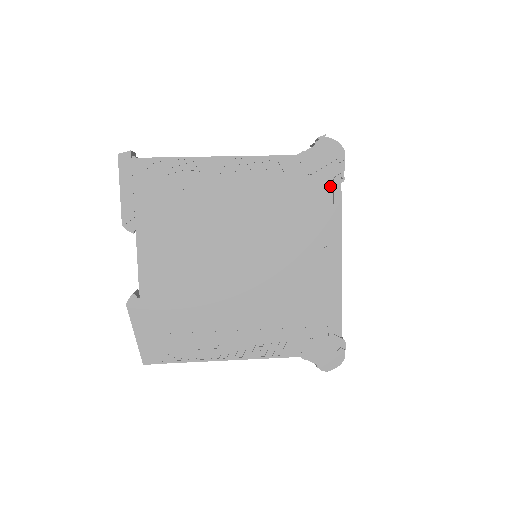
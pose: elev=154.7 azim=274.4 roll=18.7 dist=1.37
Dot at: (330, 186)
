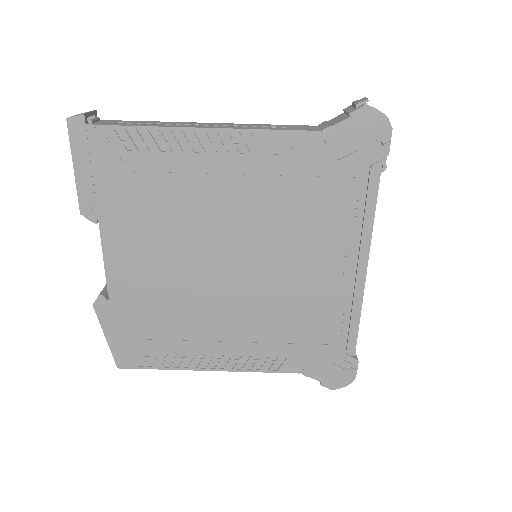
Dot at: (364, 177)
